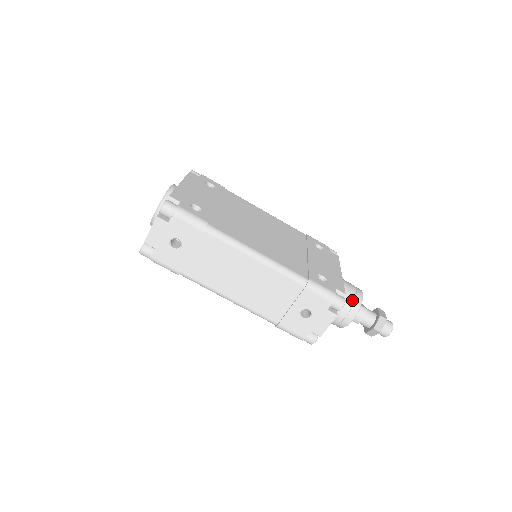
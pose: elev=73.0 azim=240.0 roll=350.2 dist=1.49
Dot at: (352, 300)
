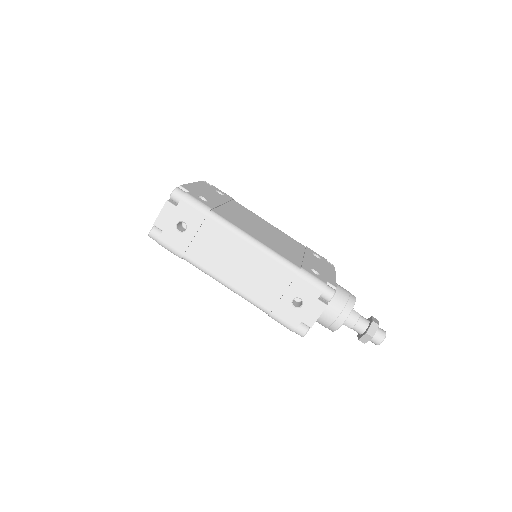
Dot at: (345, 301)
